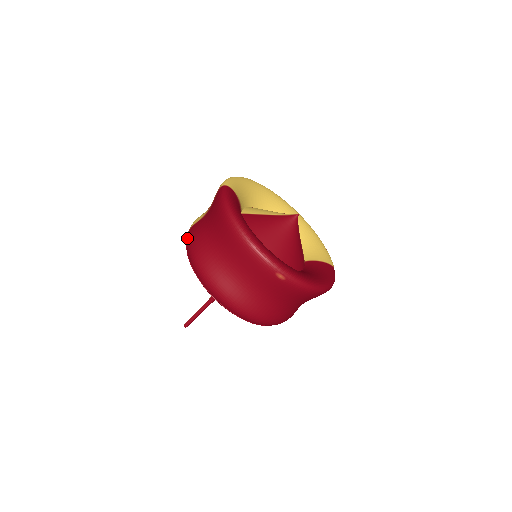
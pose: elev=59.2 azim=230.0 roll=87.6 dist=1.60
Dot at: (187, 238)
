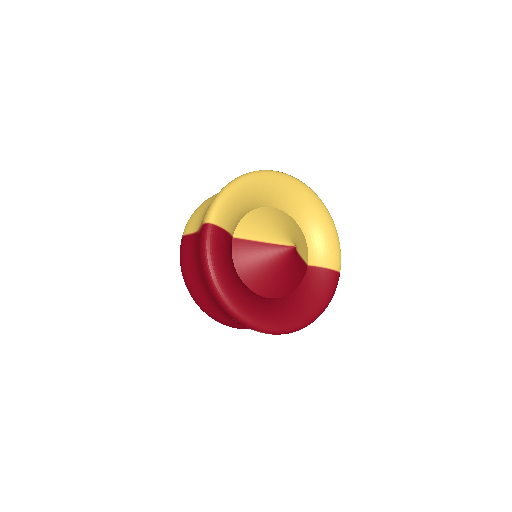
Dot at: (180, 250)
